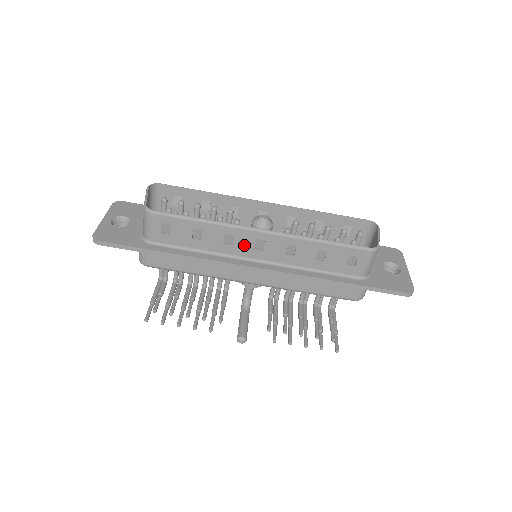
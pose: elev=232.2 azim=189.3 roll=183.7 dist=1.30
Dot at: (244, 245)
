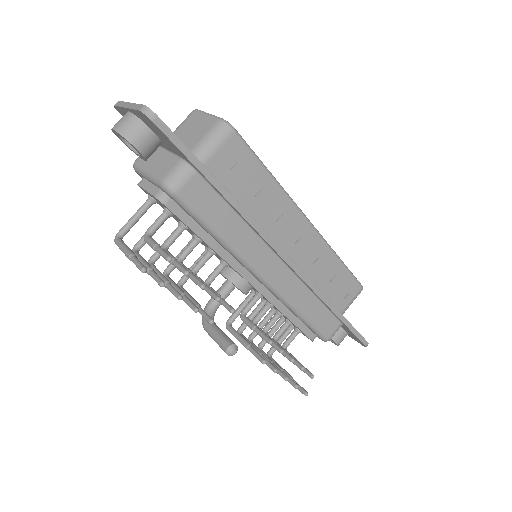
Dot at: (285, 228)
